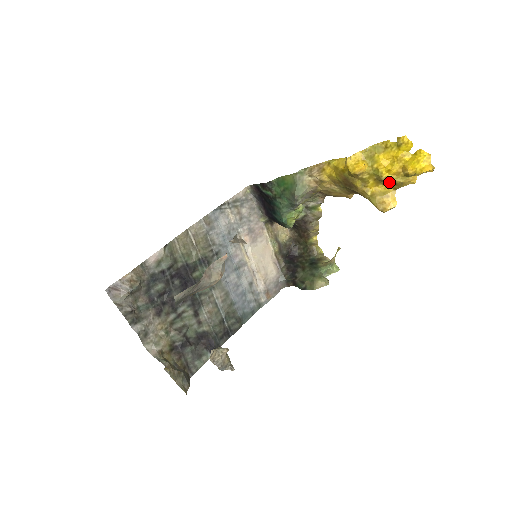
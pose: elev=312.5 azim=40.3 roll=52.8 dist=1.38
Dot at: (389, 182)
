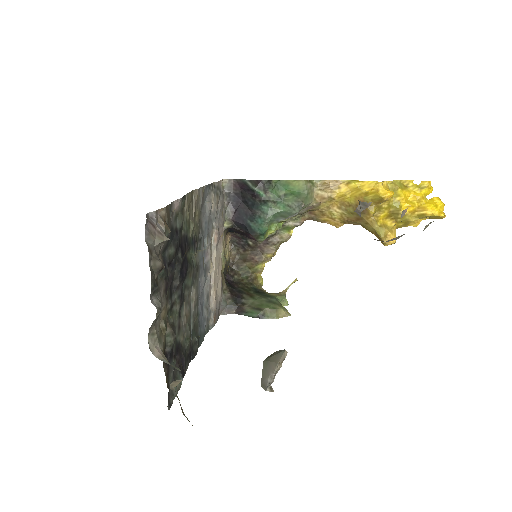
Dot at: (401, 218)
